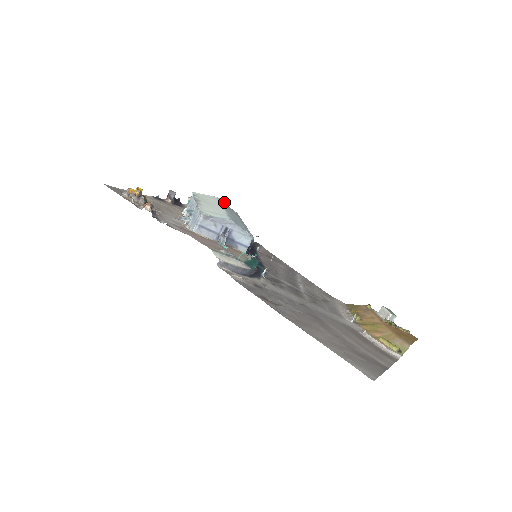
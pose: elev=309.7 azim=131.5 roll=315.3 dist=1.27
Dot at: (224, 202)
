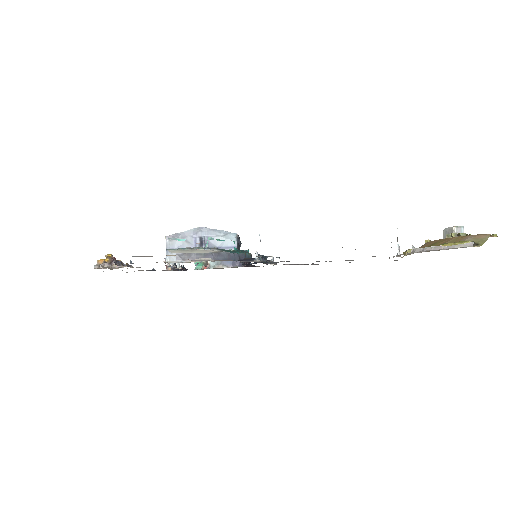
Dot at: occluded
